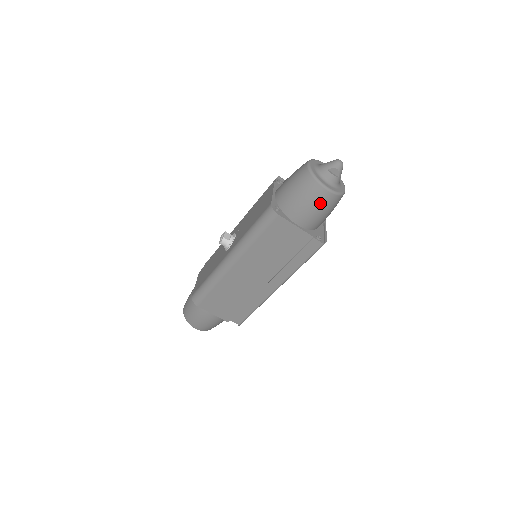
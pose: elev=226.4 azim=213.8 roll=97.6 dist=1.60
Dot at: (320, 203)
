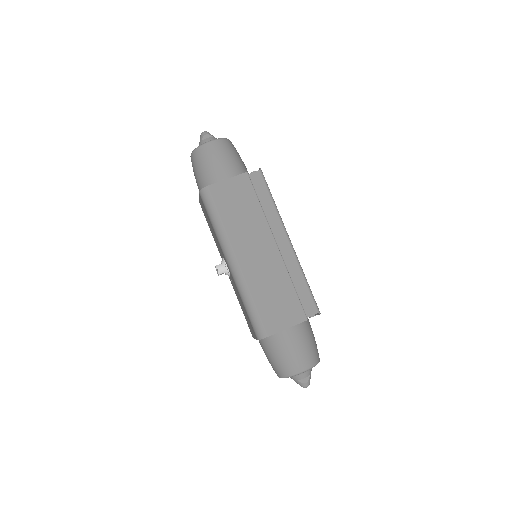
Dot at: (219, 152)
